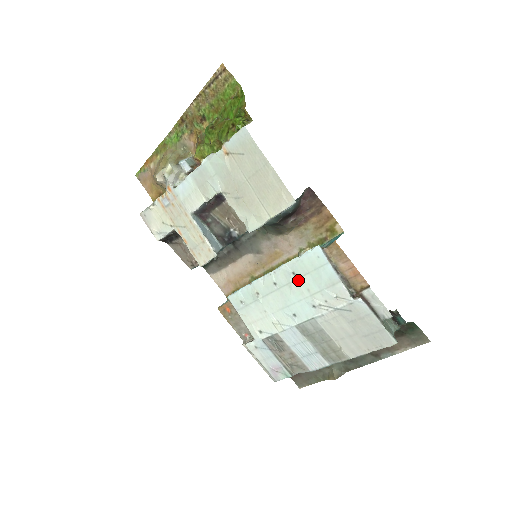
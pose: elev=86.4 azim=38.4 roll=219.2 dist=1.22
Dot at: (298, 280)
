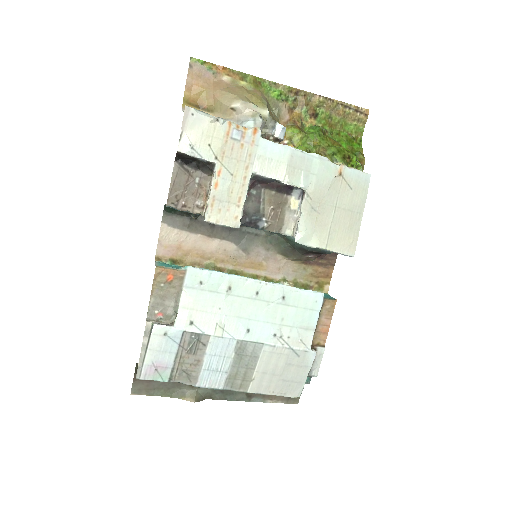
Dot at: (282, 305)
